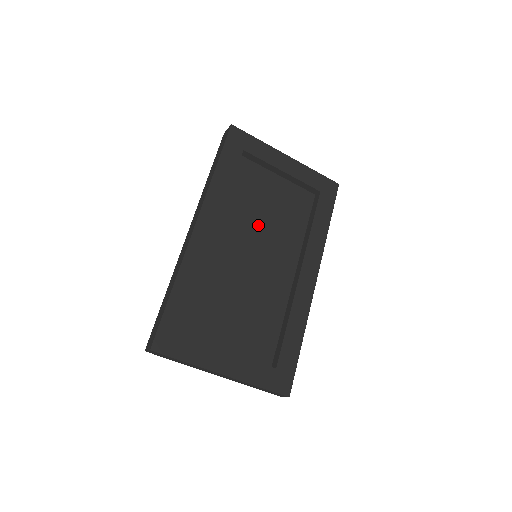
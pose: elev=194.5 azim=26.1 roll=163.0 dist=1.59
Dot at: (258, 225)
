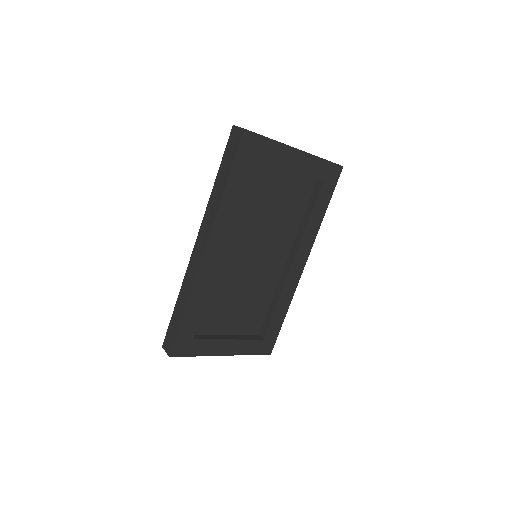
Dot at: (260, 225)
